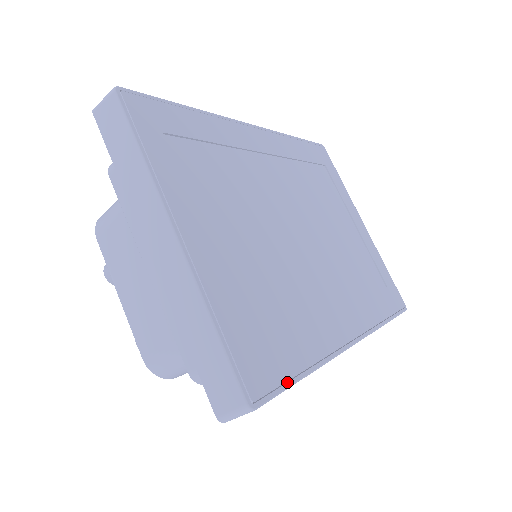
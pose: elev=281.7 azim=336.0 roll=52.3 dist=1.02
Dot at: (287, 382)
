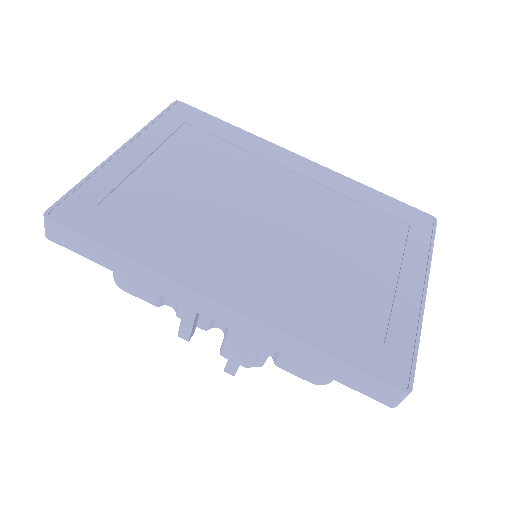
Dot at: (91, 235)
